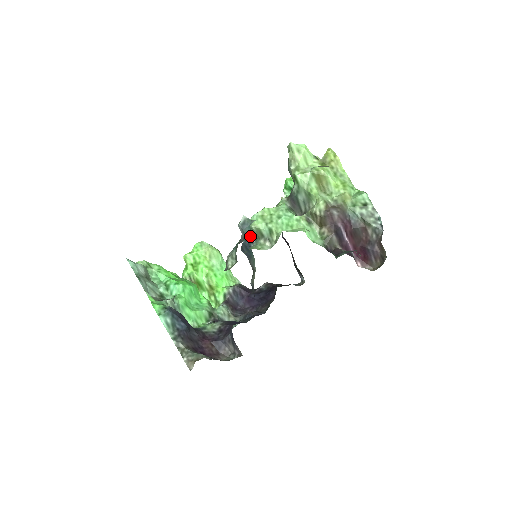
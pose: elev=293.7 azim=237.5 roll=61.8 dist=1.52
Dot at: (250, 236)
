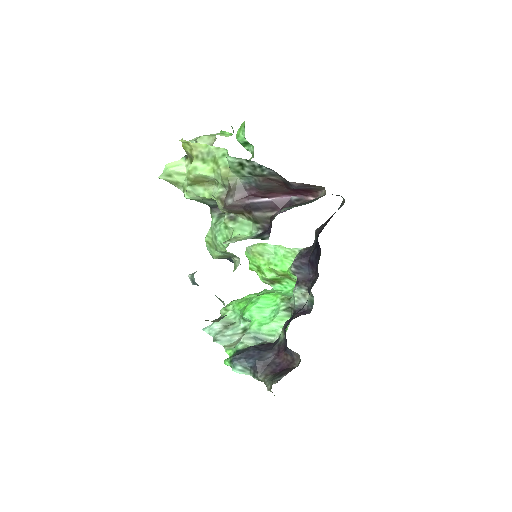
Dot at: (228, 258)
